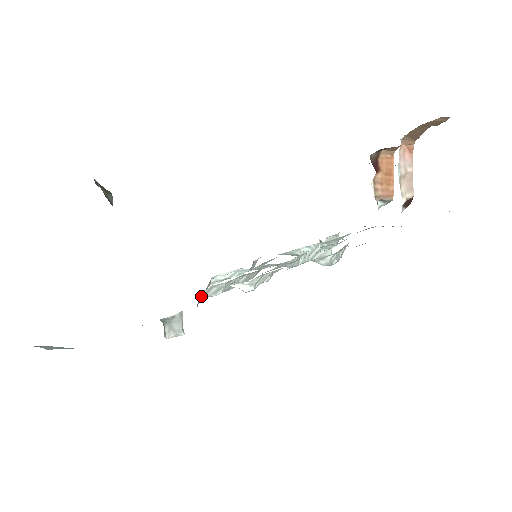
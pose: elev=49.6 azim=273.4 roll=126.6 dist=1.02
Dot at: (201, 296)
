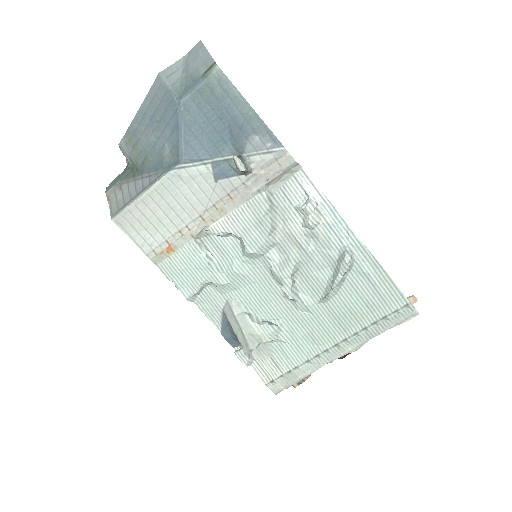
Dot at: (298, 169)
